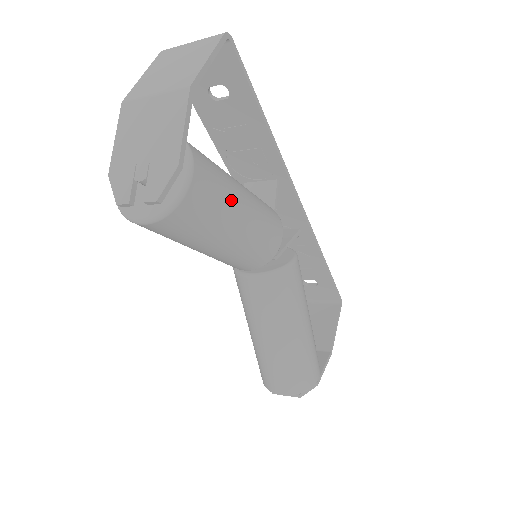
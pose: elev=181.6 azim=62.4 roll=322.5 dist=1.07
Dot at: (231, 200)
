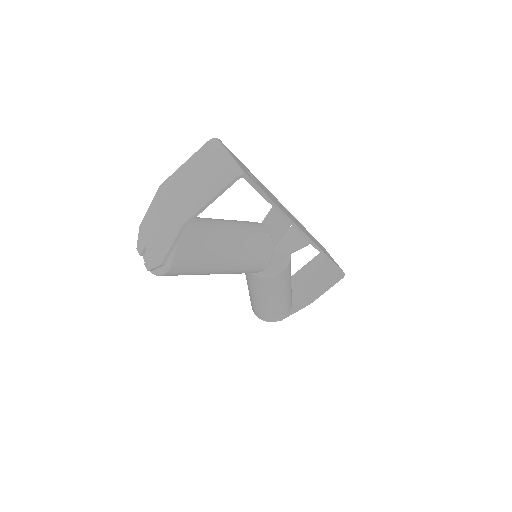
Dot at: (208, 267)
